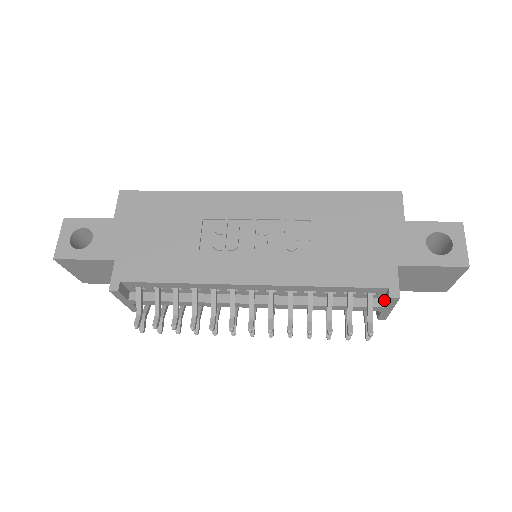
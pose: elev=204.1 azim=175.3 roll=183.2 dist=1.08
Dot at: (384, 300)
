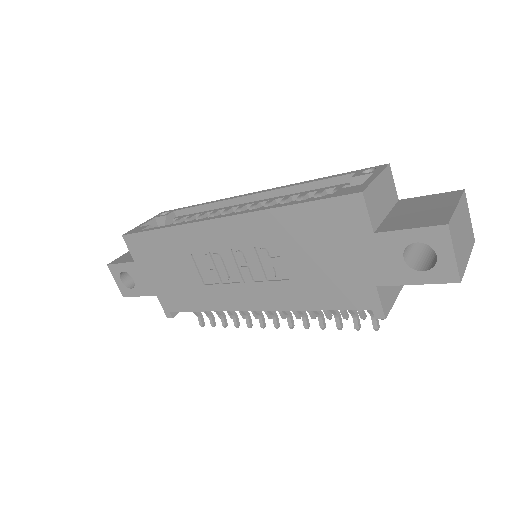
Dot at: occluded
